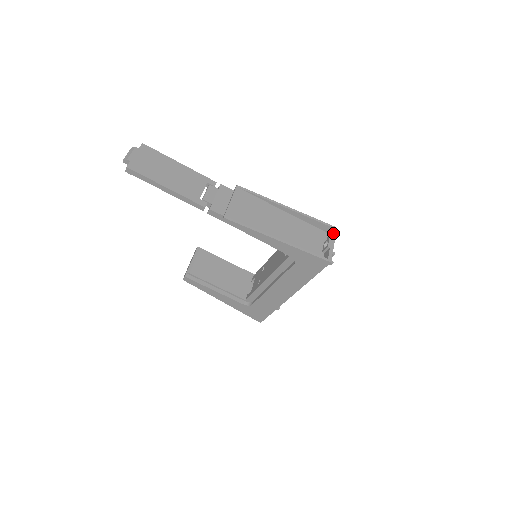
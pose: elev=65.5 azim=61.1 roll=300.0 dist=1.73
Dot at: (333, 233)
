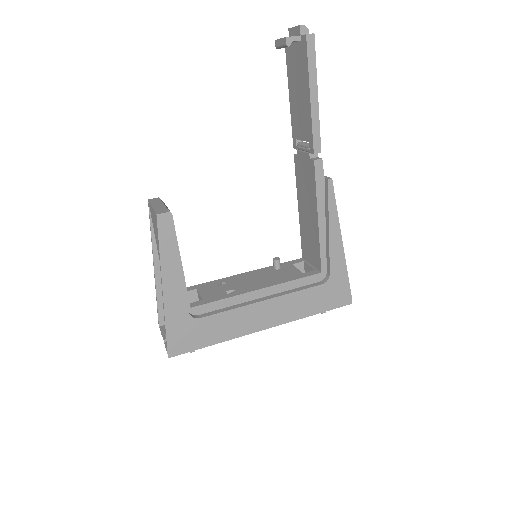
Dot at: occluded
